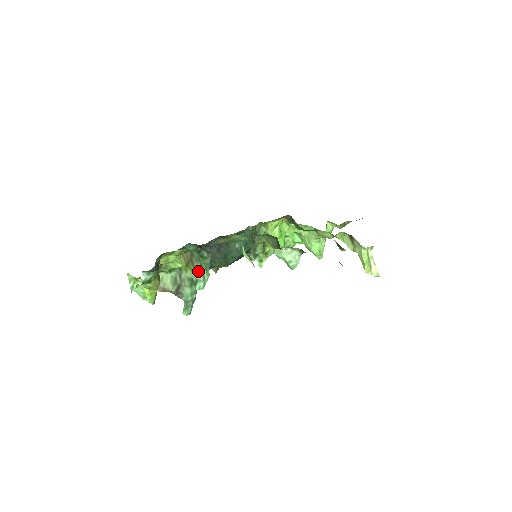
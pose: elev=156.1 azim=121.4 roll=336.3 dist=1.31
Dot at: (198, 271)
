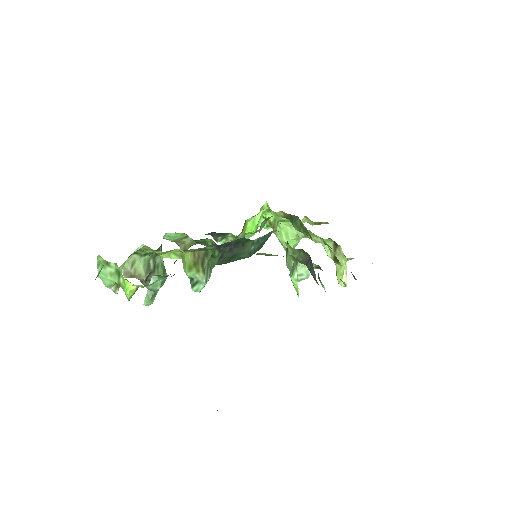
Dot at: (205, 272)
